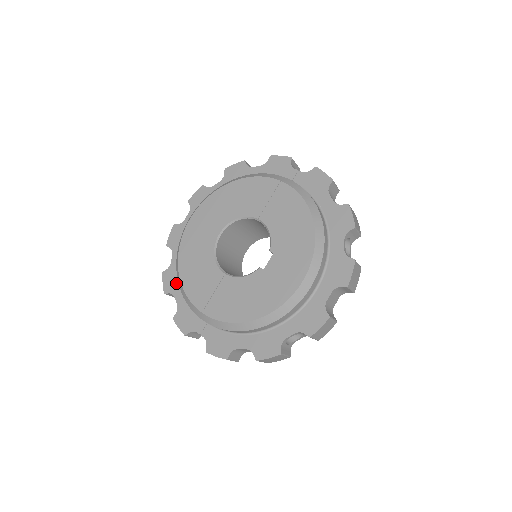
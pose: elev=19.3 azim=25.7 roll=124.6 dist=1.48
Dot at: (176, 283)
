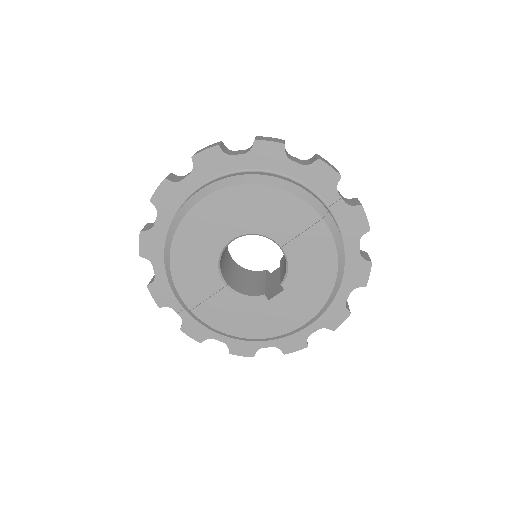
Dot at: (157, 252)
